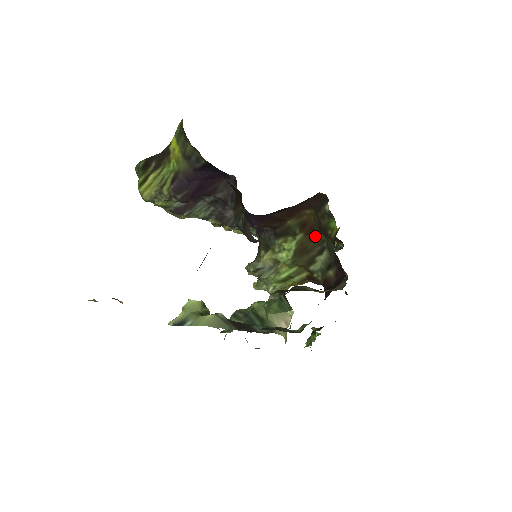
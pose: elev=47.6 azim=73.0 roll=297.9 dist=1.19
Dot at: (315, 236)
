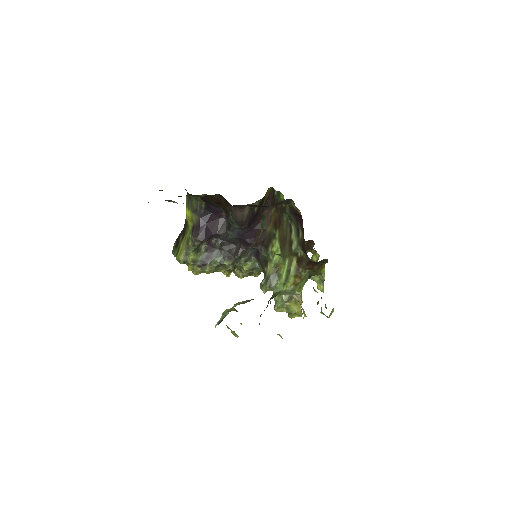
Dot at: (283, 222)
